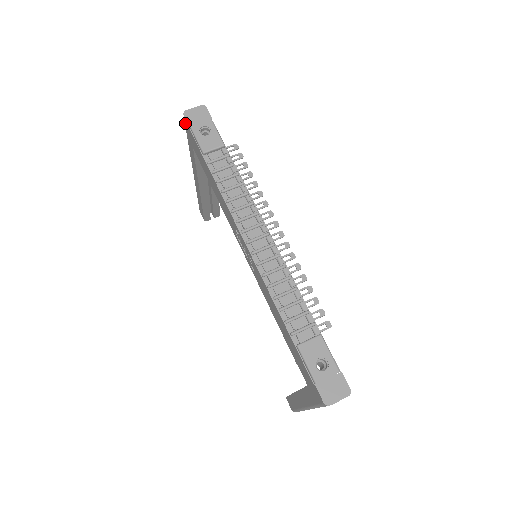
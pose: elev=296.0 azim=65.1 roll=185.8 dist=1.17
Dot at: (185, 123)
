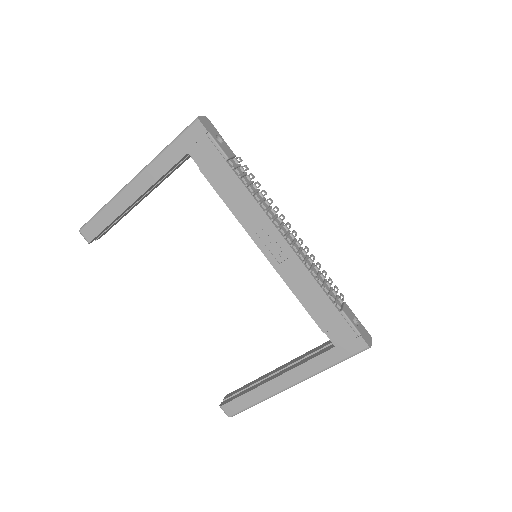
Dot at: (193, 128)
